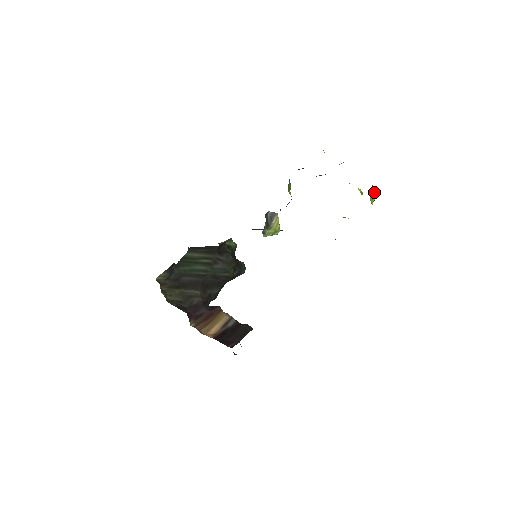
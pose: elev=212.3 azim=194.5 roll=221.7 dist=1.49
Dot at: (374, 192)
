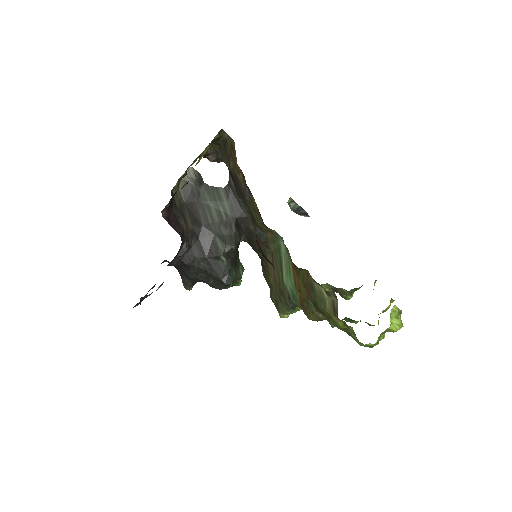
Dot at: (399, 315)
